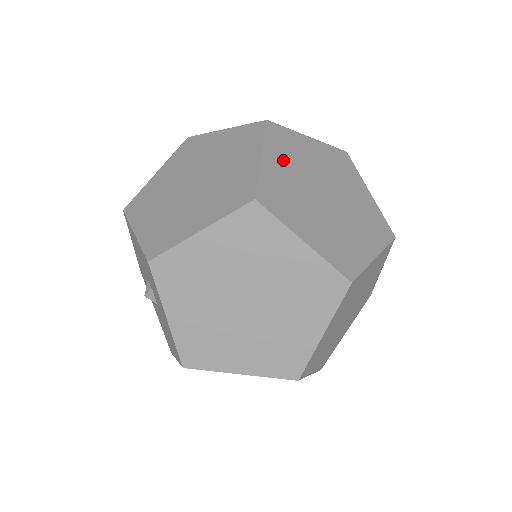
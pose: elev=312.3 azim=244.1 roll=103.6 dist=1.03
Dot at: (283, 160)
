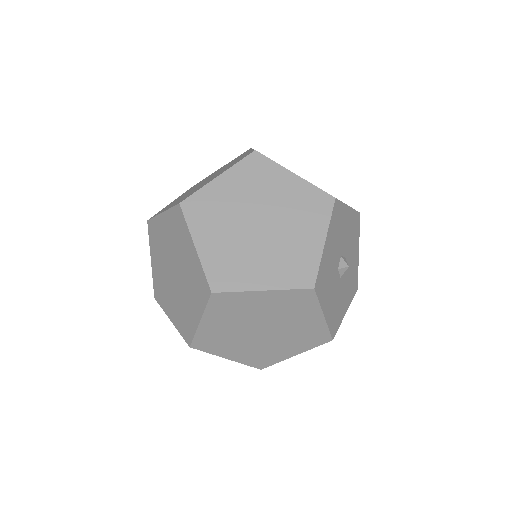
Dot at: occluded
